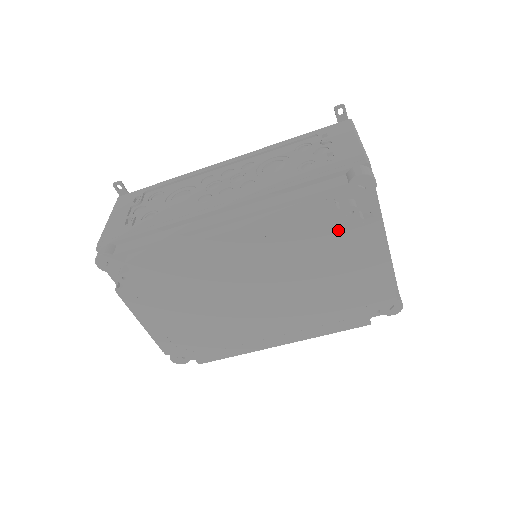
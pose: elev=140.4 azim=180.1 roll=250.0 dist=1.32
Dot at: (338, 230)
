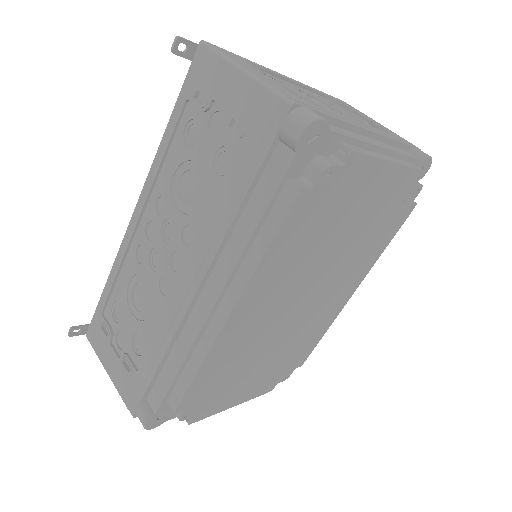
Dot at: (328, 198)
